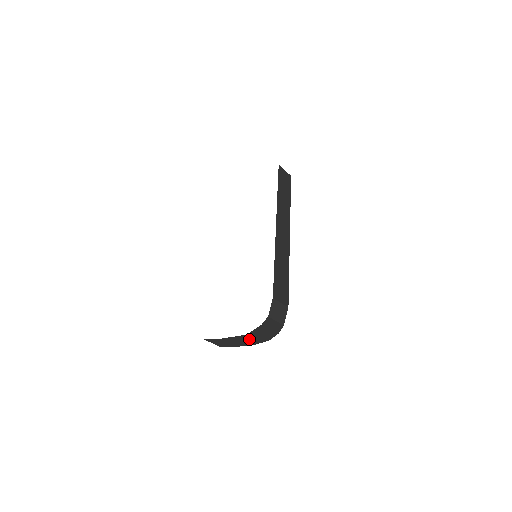
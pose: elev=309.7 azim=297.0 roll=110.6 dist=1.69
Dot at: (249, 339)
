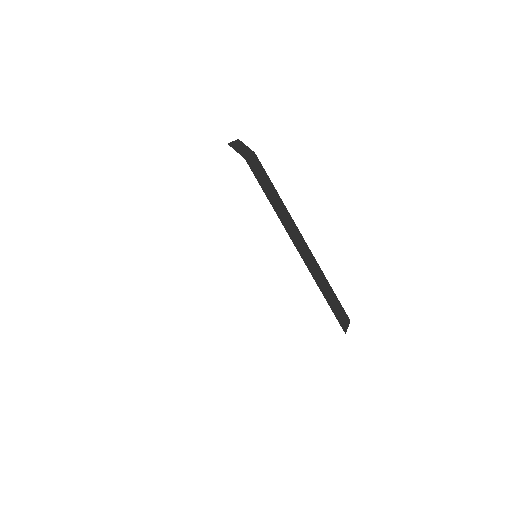
Dot at: occluded
